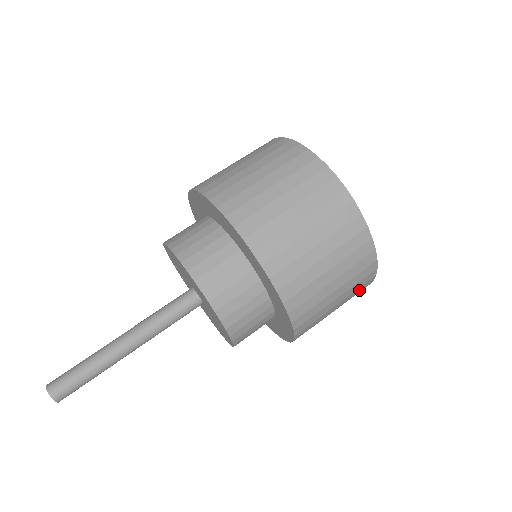
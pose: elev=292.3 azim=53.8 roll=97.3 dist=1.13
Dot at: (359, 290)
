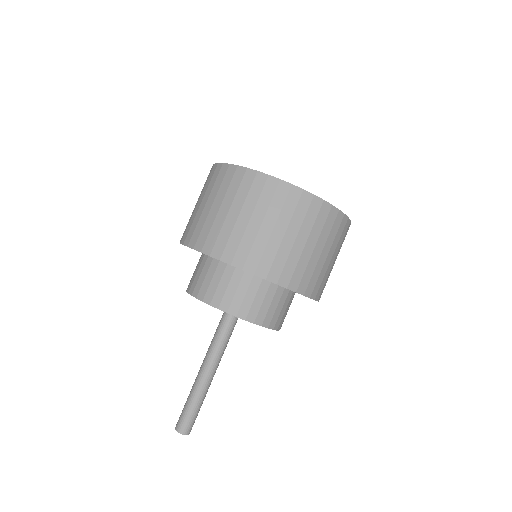
Dot at: (344, 238)
